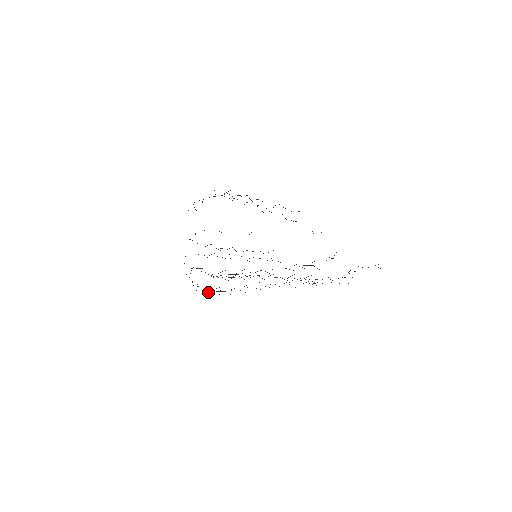
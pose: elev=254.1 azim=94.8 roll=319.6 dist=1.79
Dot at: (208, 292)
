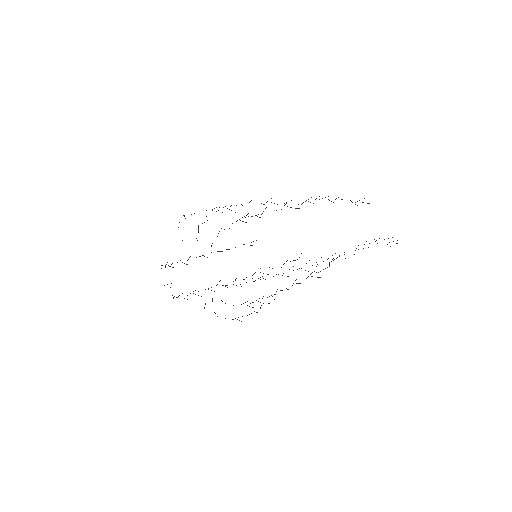
Dot at: occluded
